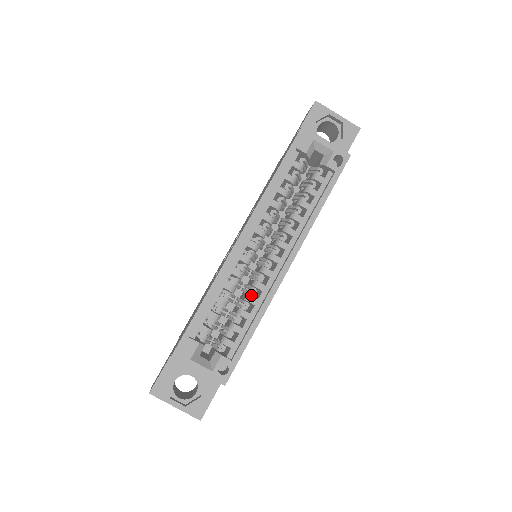
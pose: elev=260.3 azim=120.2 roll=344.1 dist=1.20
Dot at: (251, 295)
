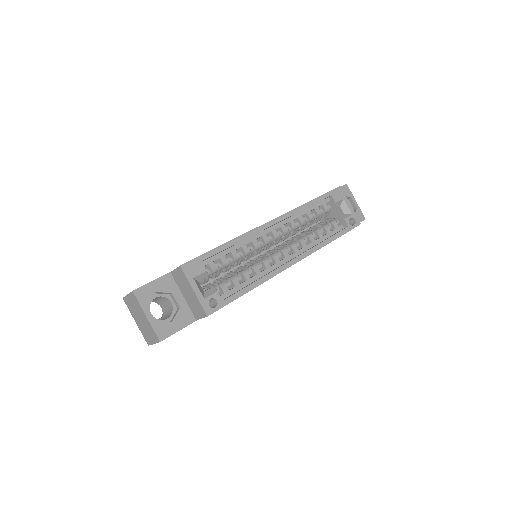
Dot at: occluded
